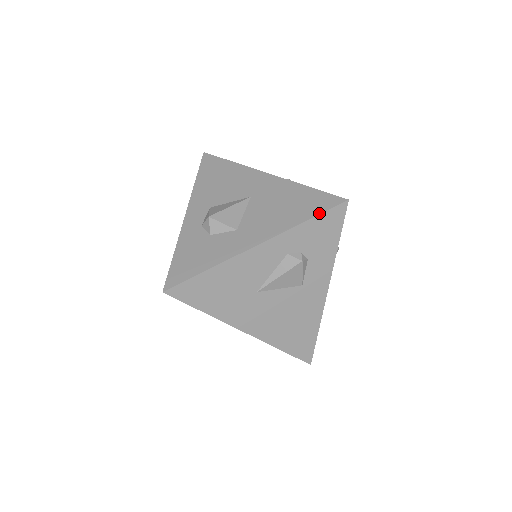
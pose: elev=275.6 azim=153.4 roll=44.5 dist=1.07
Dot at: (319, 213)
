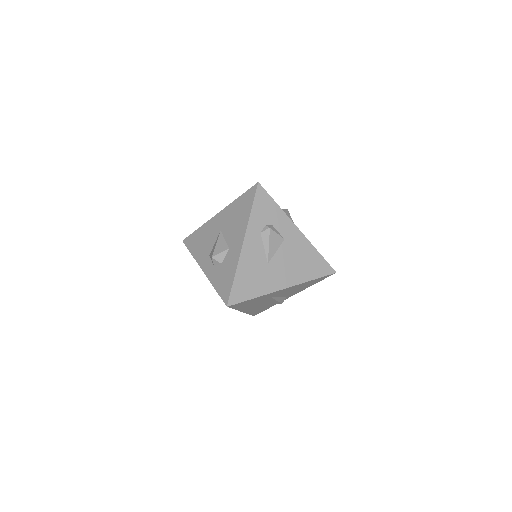
Dot at: (253, 201)
